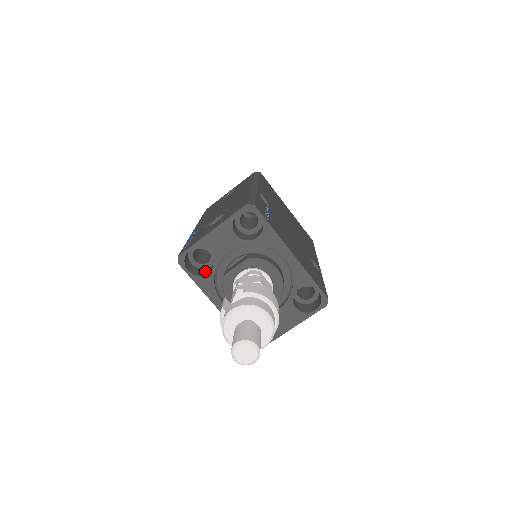
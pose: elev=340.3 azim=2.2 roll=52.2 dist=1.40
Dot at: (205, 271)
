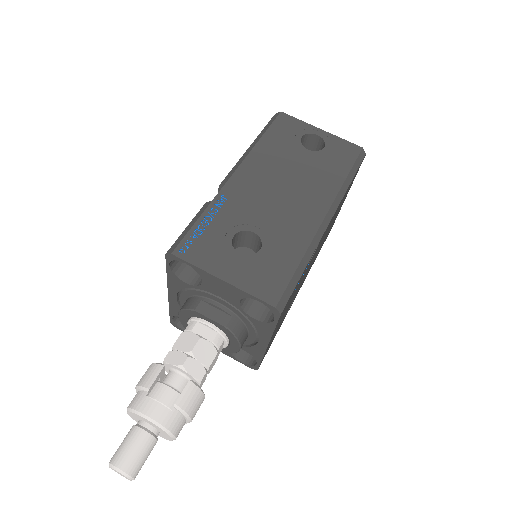
Dot at: (187, 269)
